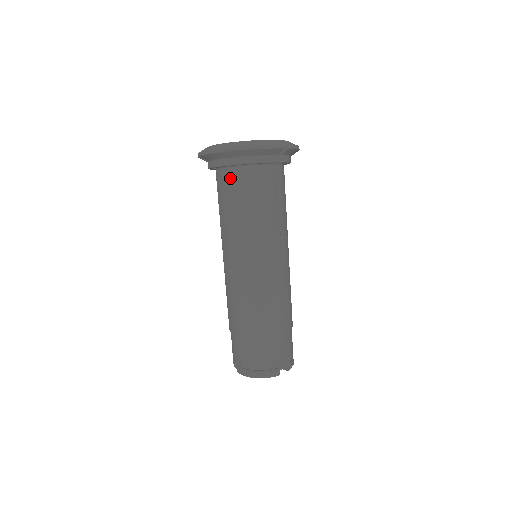
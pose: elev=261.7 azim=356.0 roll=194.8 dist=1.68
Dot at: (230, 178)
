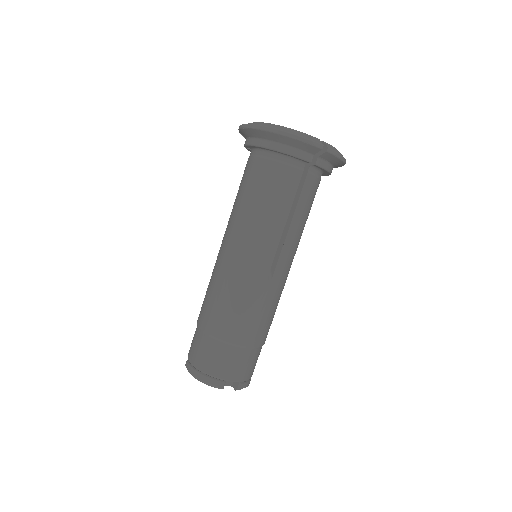
Dot at: (256, 161)
